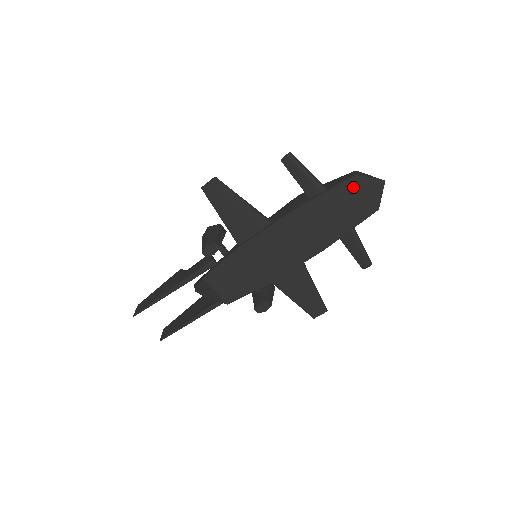
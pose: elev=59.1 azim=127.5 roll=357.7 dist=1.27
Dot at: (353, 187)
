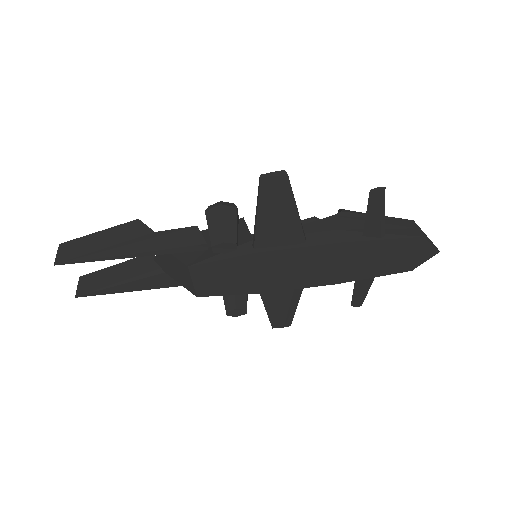
Dot at: (411, 245)
